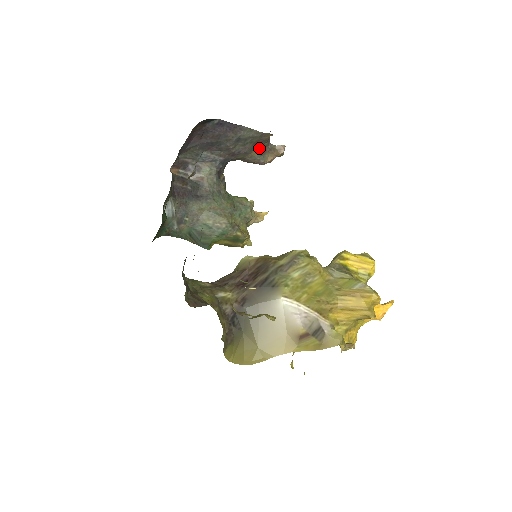
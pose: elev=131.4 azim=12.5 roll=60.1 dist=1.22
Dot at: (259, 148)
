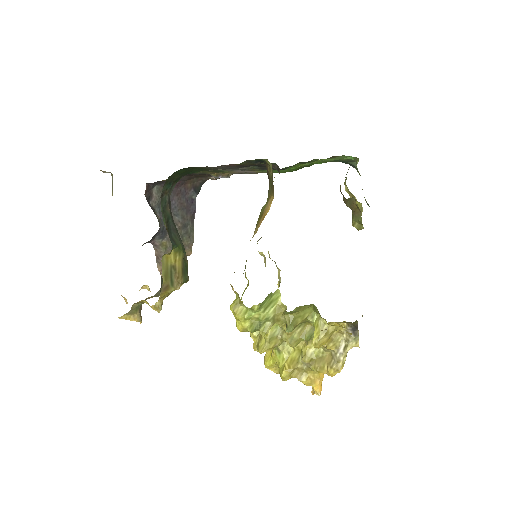
Dot at: occluded
